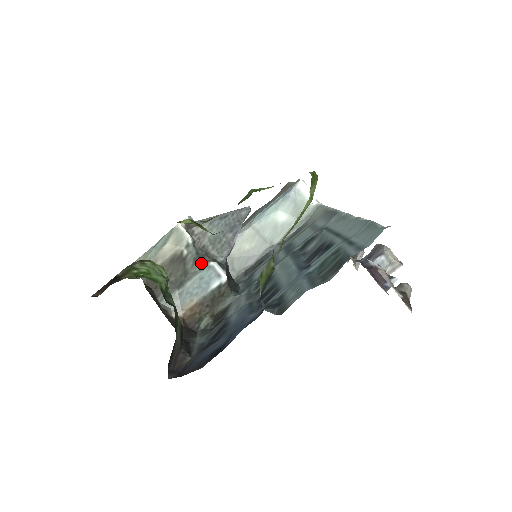
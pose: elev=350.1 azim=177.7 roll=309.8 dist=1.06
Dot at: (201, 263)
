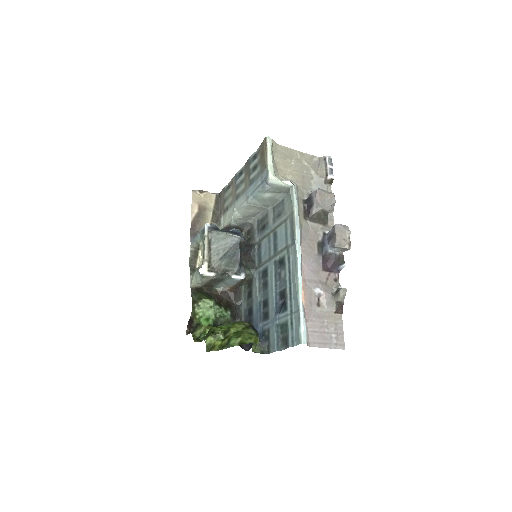
Dot at: (226, 276)
